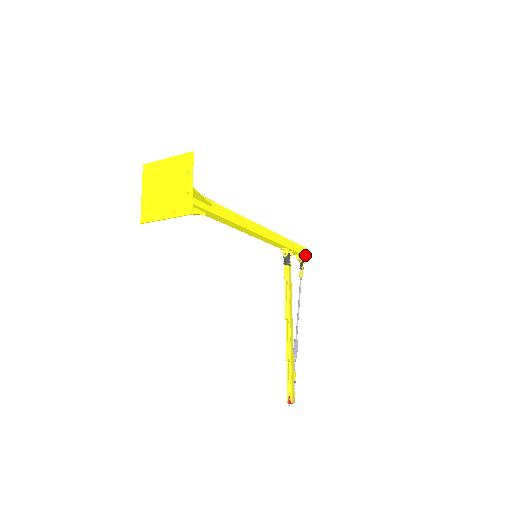
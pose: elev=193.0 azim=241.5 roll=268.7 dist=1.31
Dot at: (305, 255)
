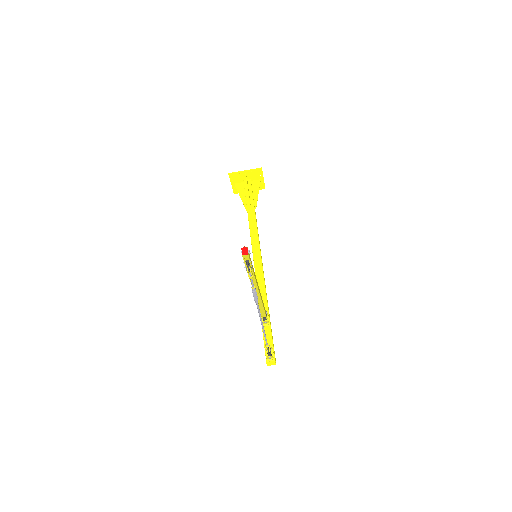
Dot at: (274, 354)
